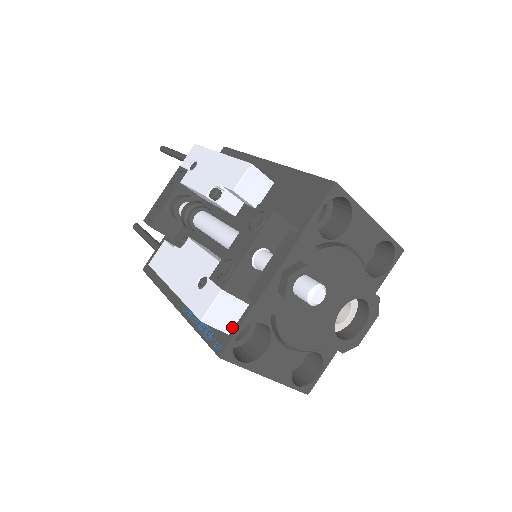
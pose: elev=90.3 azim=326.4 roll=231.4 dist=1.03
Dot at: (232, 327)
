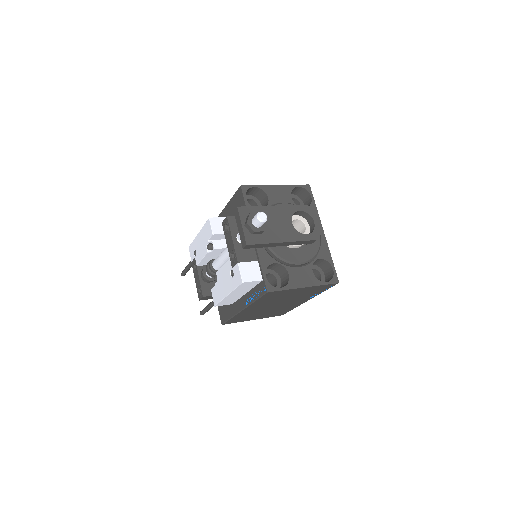
Dot at: (260, 276)
